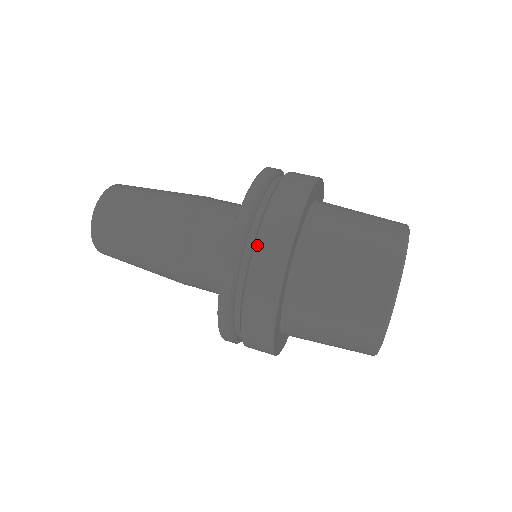
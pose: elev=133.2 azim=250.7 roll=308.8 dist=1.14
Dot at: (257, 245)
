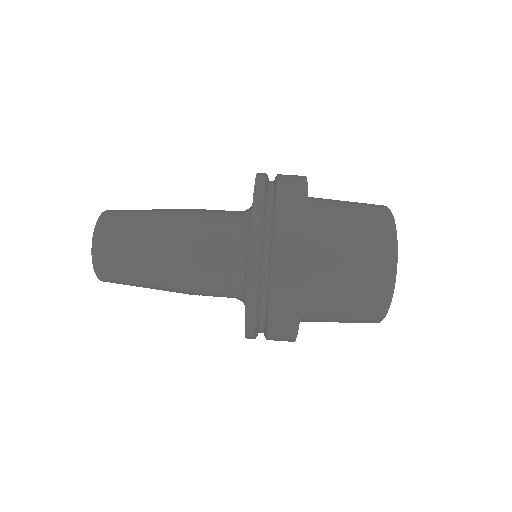
Dot at: (271, 304)
